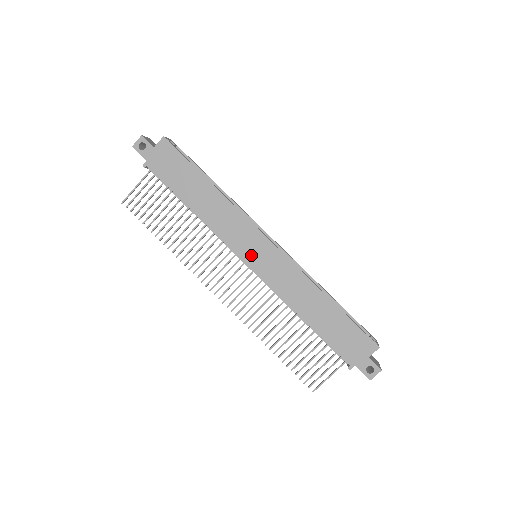
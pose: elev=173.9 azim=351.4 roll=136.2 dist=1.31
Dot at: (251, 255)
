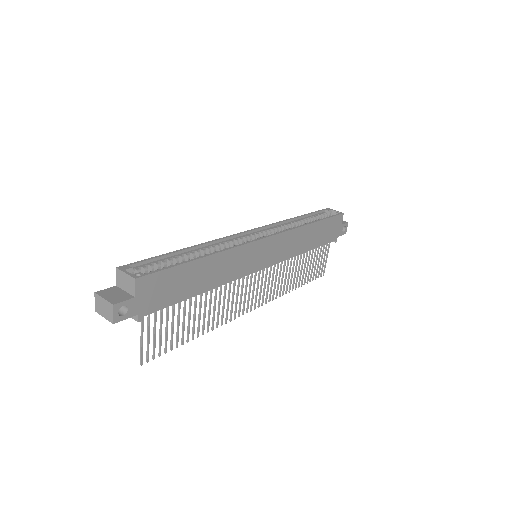
Dot at: (261, 261)
